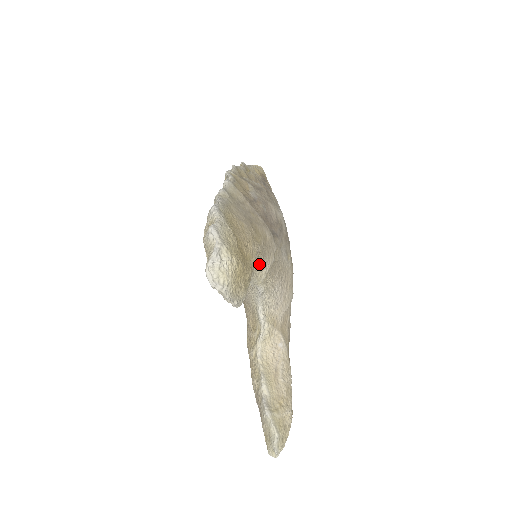
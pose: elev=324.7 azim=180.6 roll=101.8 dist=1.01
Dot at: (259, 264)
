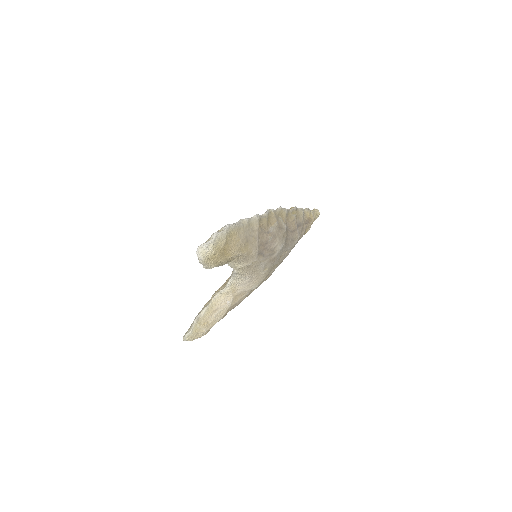
Dot at: (239, 261)
